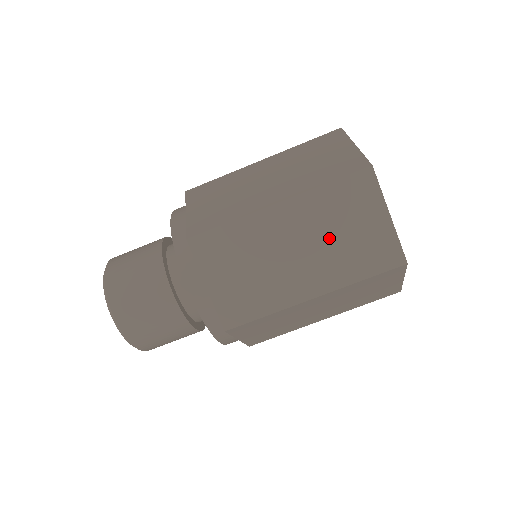
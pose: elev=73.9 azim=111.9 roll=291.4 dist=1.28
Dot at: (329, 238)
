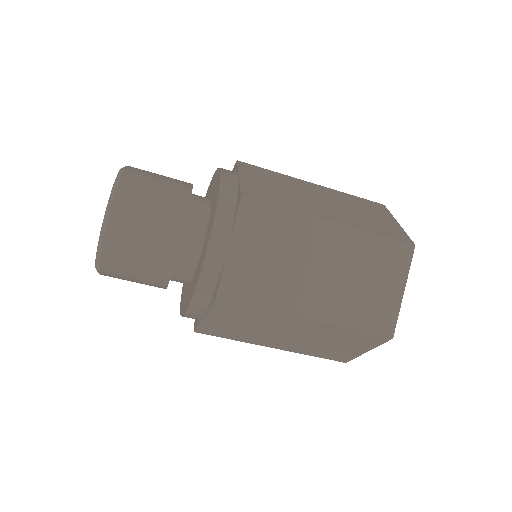
Dot at: (318, 341)
